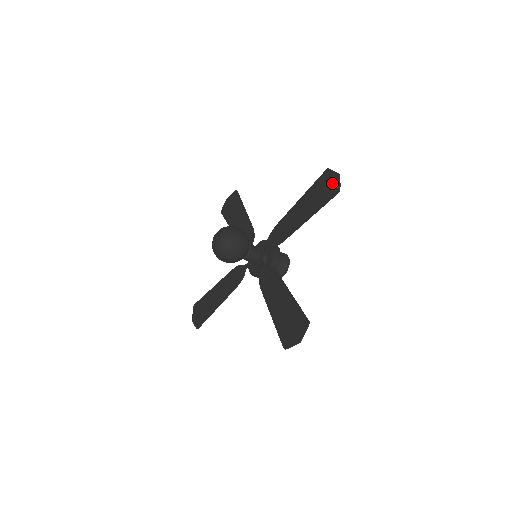
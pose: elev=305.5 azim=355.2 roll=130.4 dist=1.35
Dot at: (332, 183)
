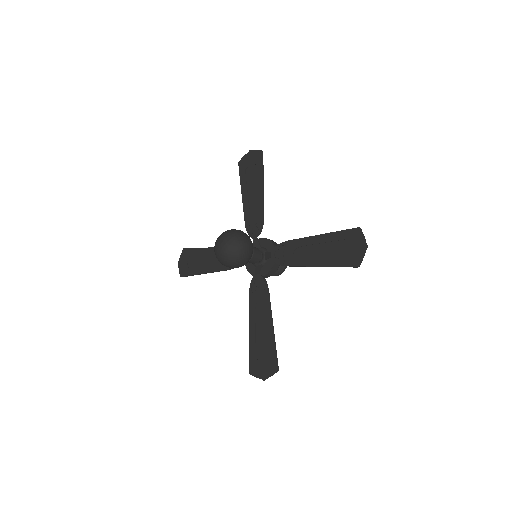
Dot at: (356, 251)
